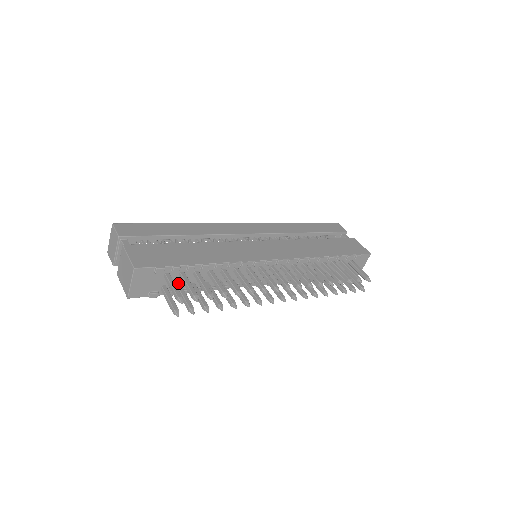
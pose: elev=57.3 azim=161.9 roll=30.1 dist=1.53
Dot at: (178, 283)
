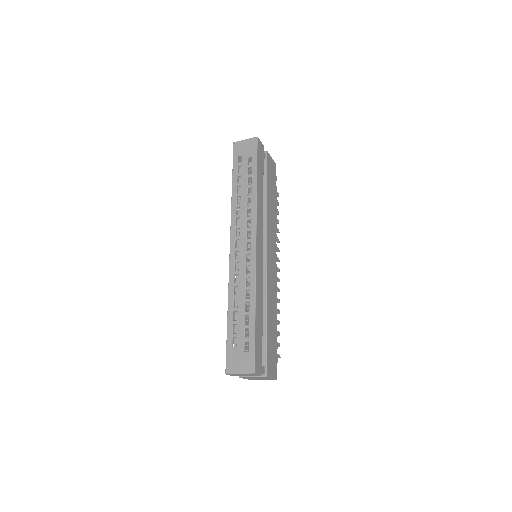
Dot at: occluded
